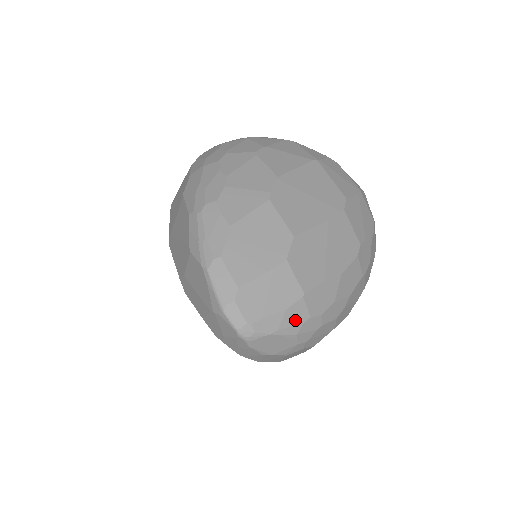
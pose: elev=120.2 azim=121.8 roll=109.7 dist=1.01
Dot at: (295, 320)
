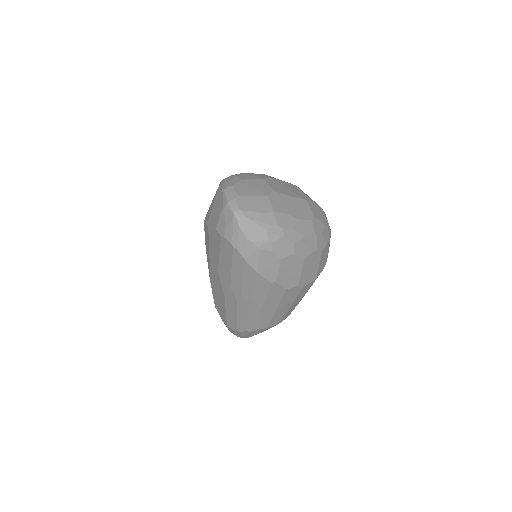
Dot at: (267, 221)
